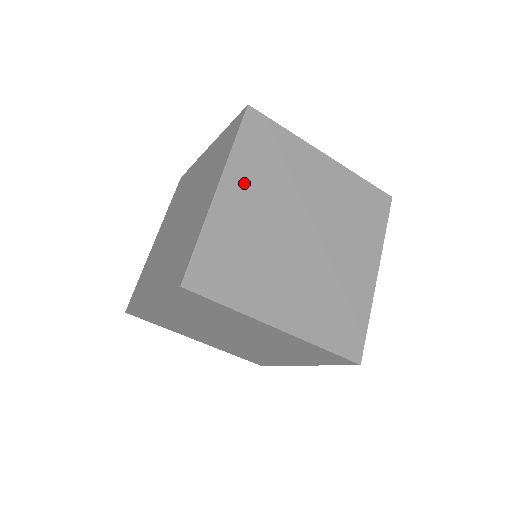
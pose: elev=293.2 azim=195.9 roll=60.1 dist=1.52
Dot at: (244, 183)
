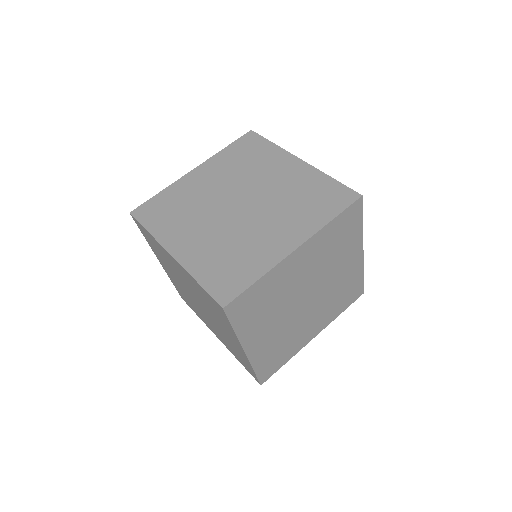
Dot at: occluded
